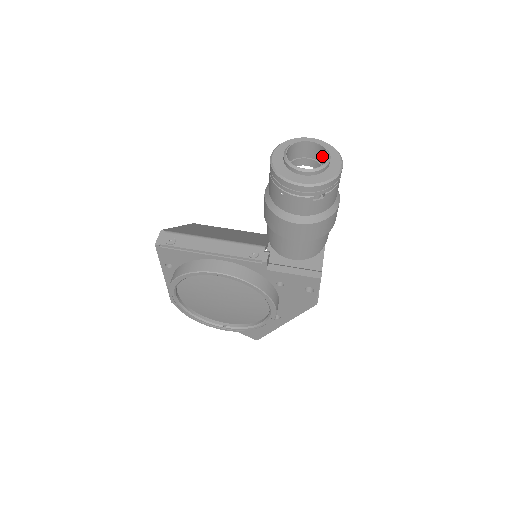
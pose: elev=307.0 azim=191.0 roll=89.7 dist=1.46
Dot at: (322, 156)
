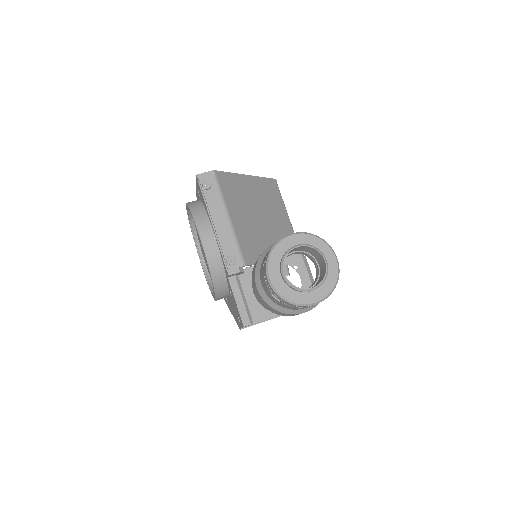
Dot at: (321, 279)
